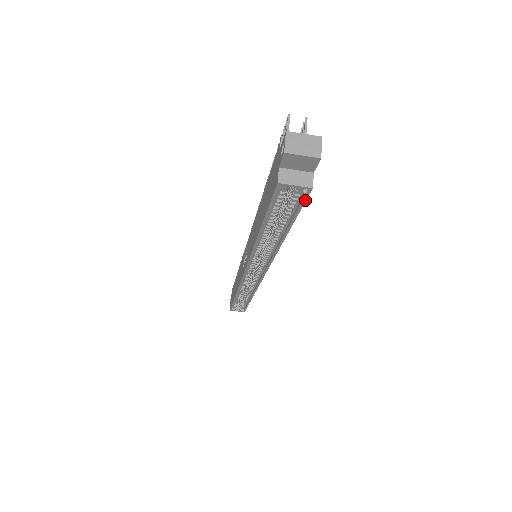
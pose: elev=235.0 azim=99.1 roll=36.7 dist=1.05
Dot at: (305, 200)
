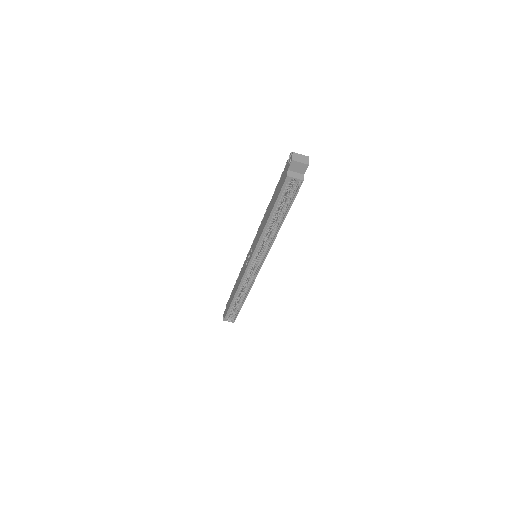
Dot at: occluded
